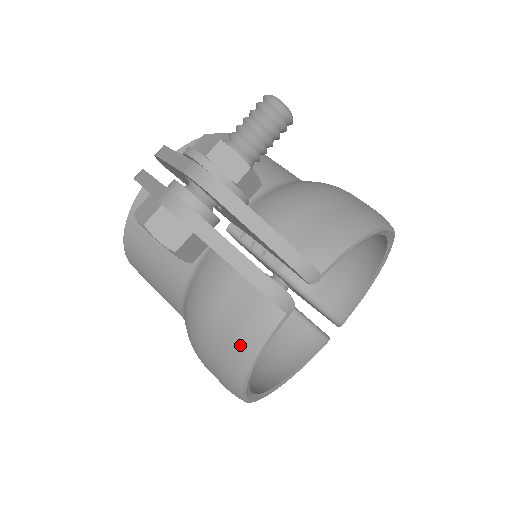
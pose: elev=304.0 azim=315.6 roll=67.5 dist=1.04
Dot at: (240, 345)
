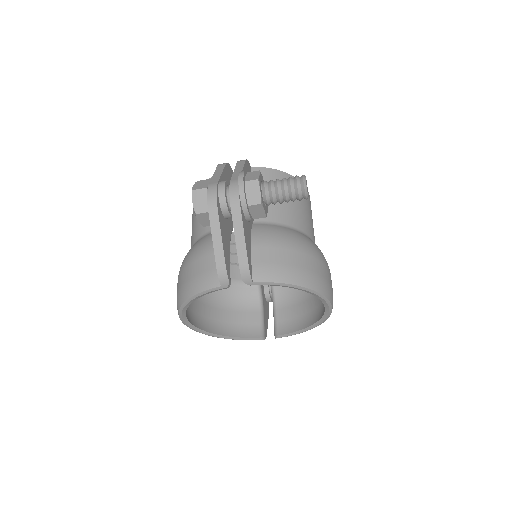
Dot at: (192, 284)
